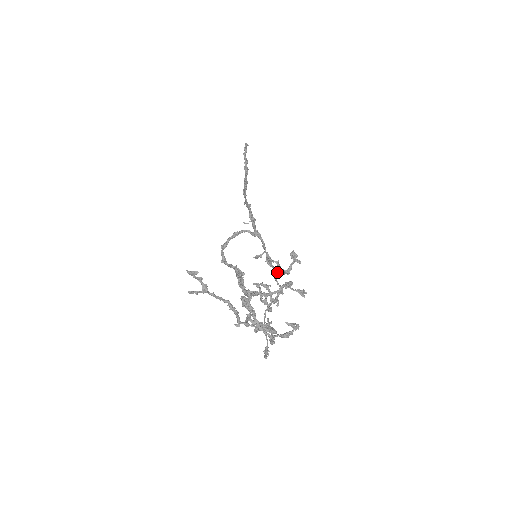
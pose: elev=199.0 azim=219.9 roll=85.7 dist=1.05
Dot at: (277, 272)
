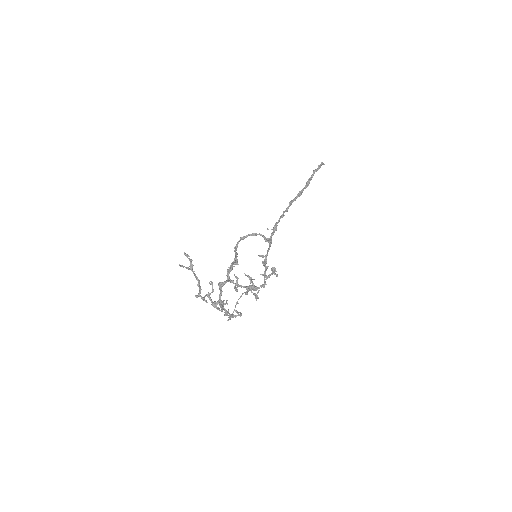
Dot at: (260, 274)
